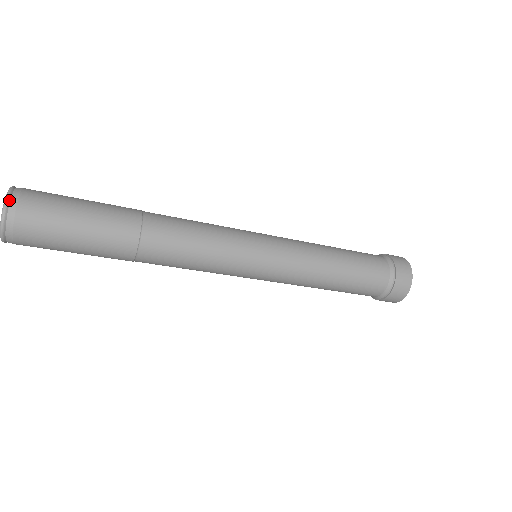
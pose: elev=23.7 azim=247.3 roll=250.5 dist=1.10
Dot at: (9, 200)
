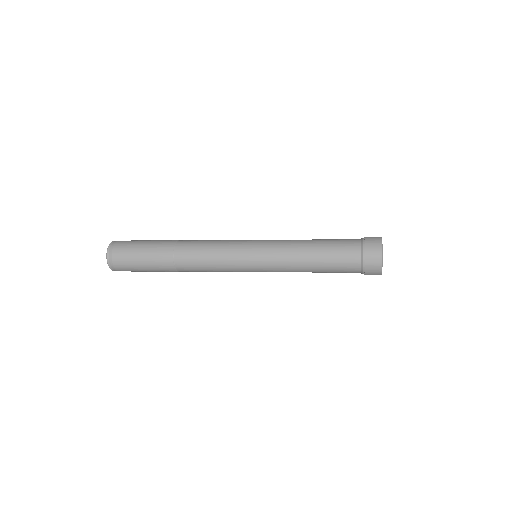
Dot at: (110, 266)
